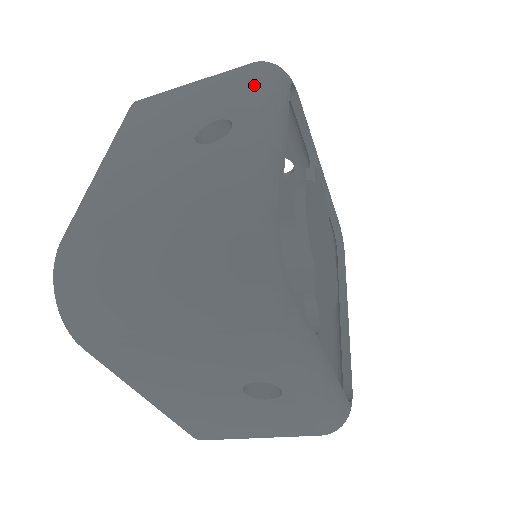
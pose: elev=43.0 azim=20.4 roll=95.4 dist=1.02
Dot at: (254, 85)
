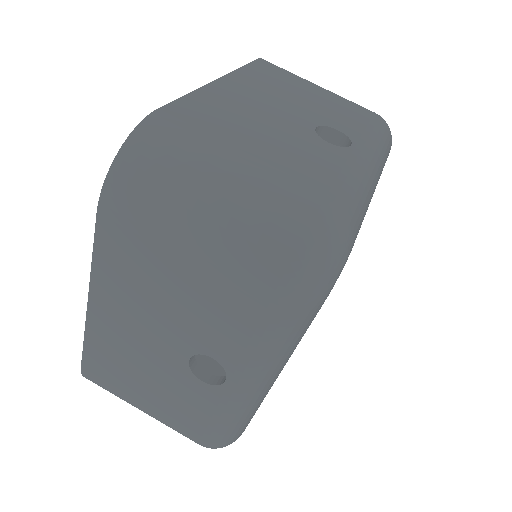
Dot at: (376, 130)
